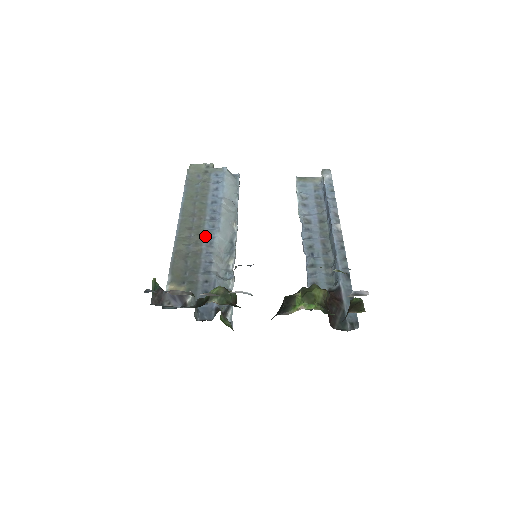
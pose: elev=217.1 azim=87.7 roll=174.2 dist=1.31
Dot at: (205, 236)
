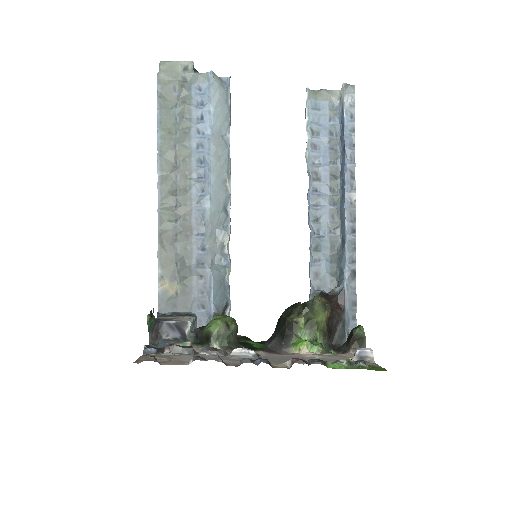
Dot at: (194, 207)
